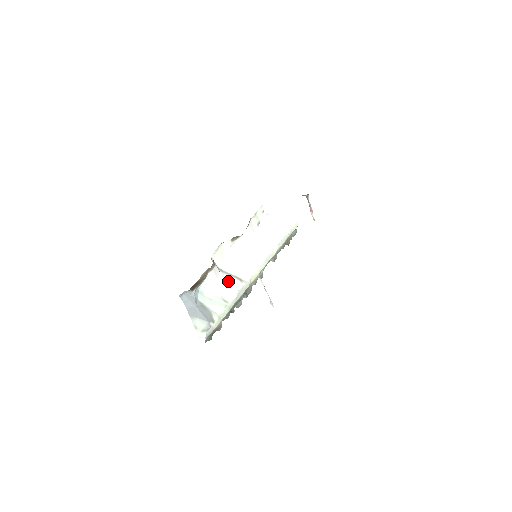
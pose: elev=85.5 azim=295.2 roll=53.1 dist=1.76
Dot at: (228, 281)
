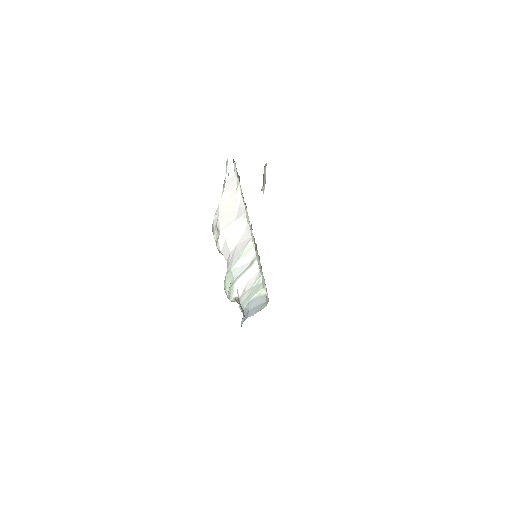
Dot at: (248, 278)
